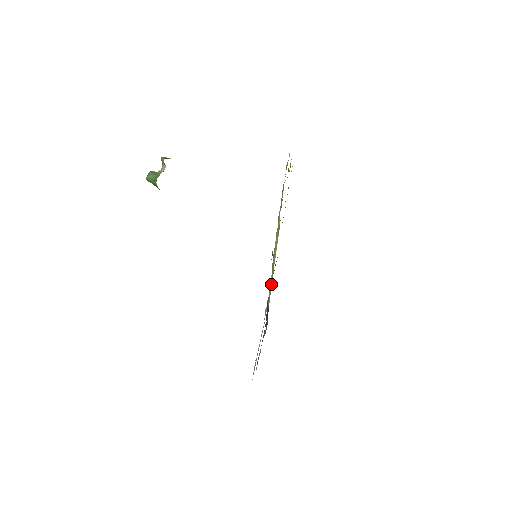
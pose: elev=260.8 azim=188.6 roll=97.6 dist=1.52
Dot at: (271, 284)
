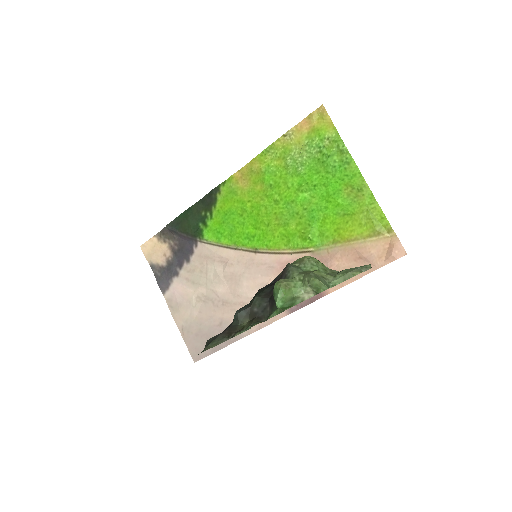
Dot at: (231, 248)
